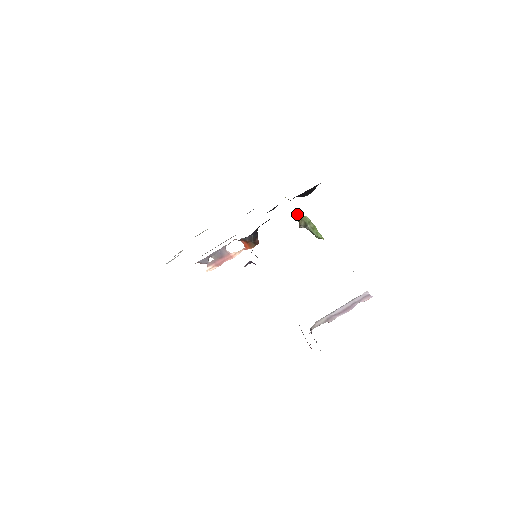
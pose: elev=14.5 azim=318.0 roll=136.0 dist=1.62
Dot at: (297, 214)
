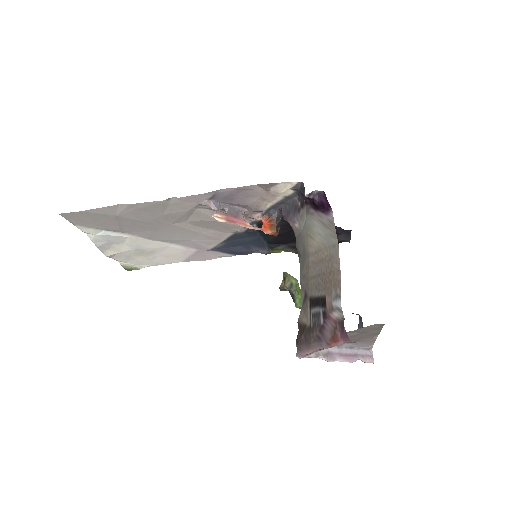
Dot at: (285, 273)
